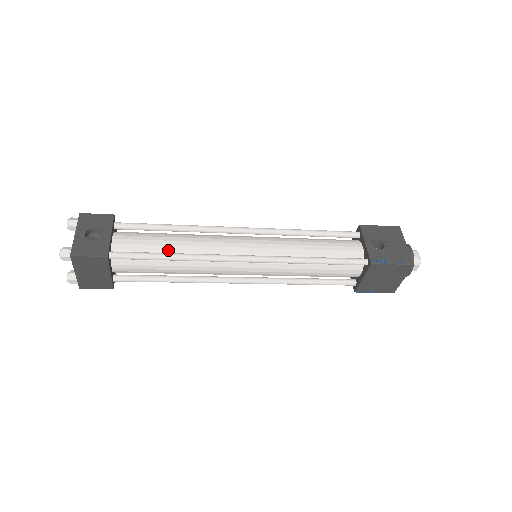
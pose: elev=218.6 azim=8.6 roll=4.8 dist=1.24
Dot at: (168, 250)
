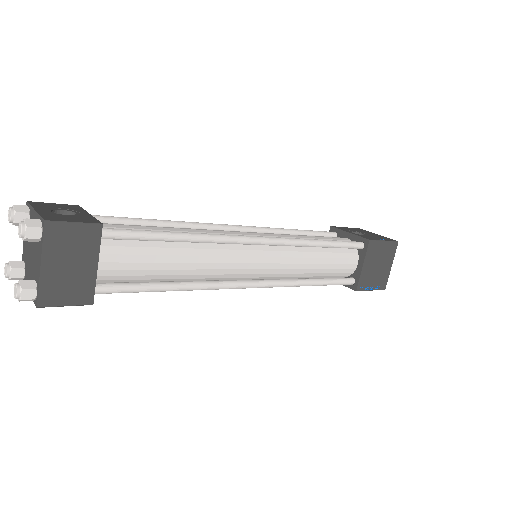
Dot at: occluded
